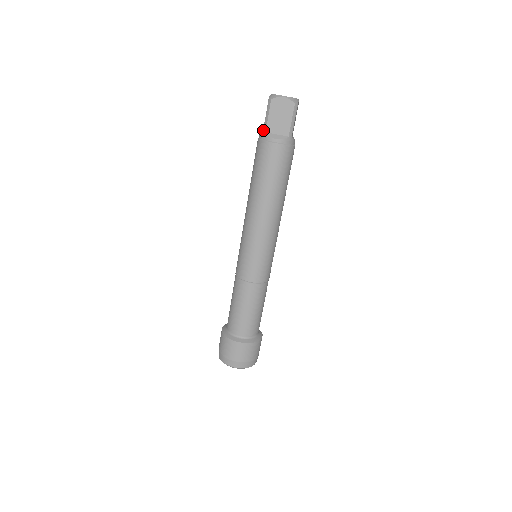
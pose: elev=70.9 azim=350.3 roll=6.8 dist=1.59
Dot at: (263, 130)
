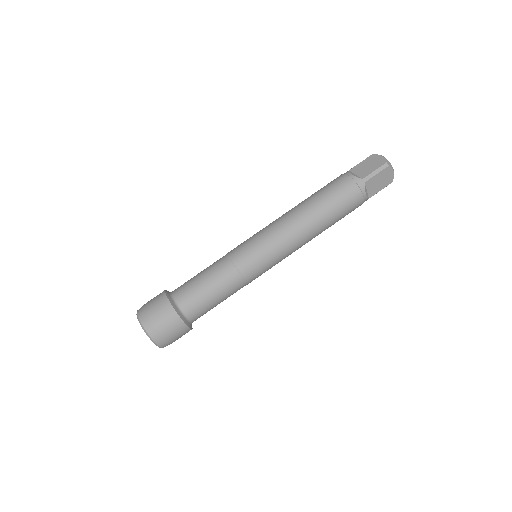
Dot at: (364, 178)
